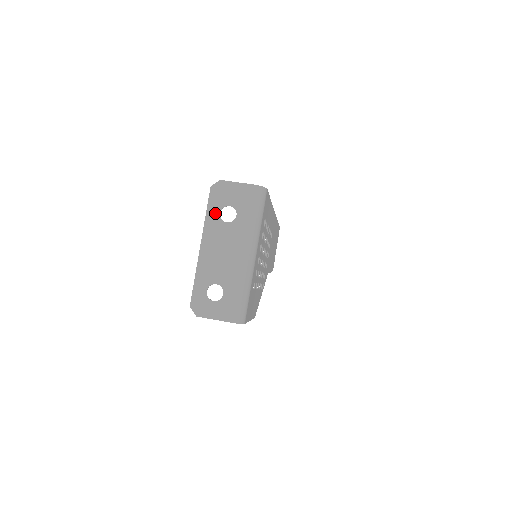
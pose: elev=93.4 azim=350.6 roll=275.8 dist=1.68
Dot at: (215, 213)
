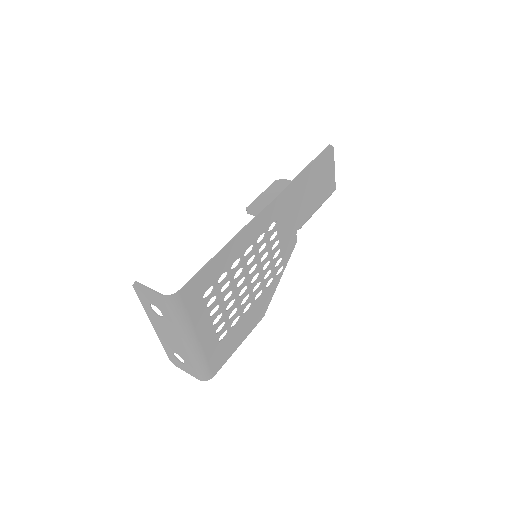
Dot at: (147, 306)
